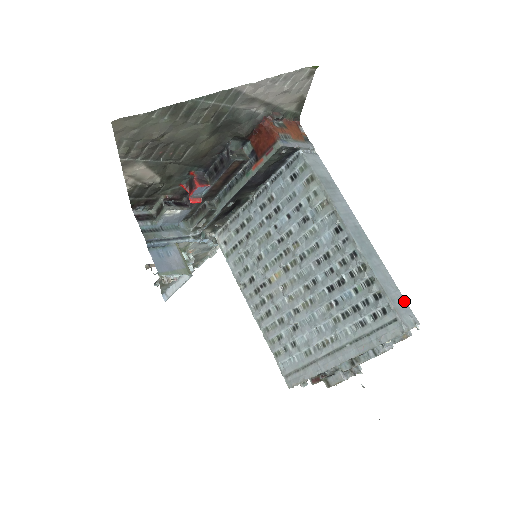
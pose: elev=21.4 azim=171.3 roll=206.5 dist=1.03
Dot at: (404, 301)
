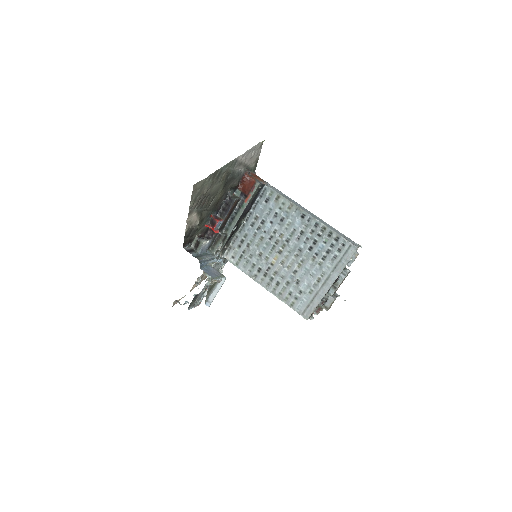
Dot at: (349, 238)
